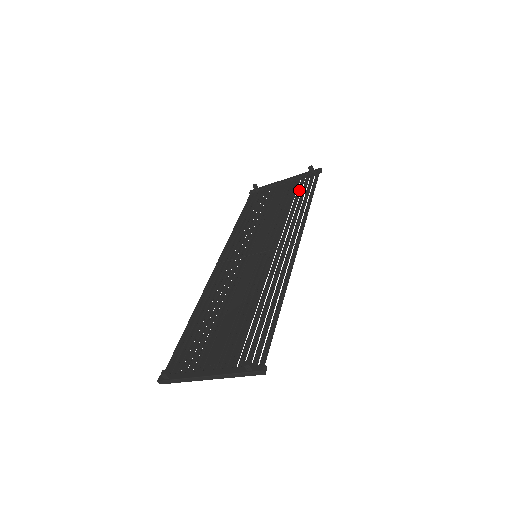
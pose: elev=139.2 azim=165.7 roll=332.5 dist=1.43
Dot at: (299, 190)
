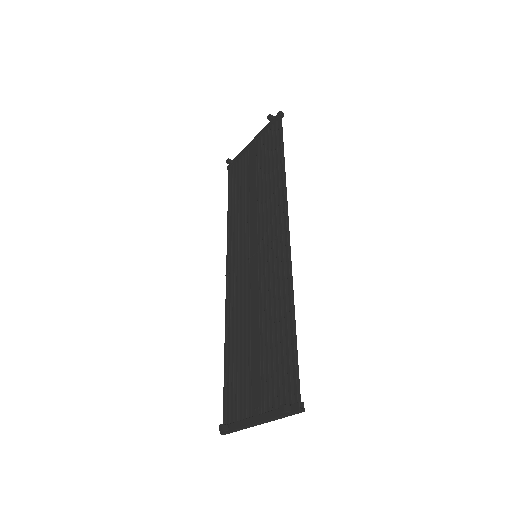
Dot at: (269, 152)
